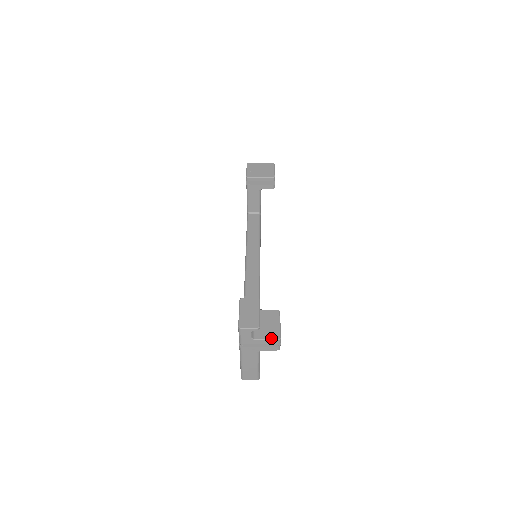
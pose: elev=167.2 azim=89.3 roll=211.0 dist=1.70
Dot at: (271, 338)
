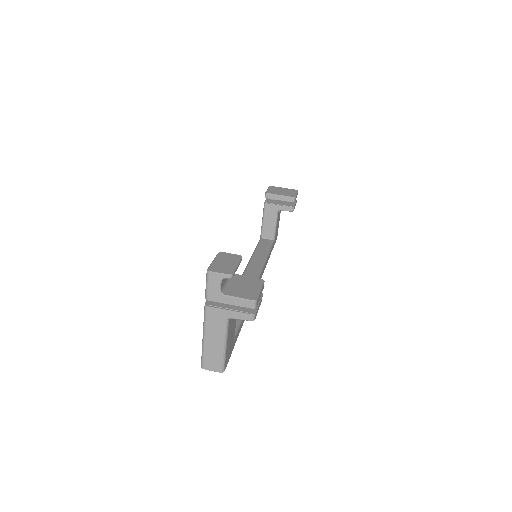
Dot at: (245, 297)
